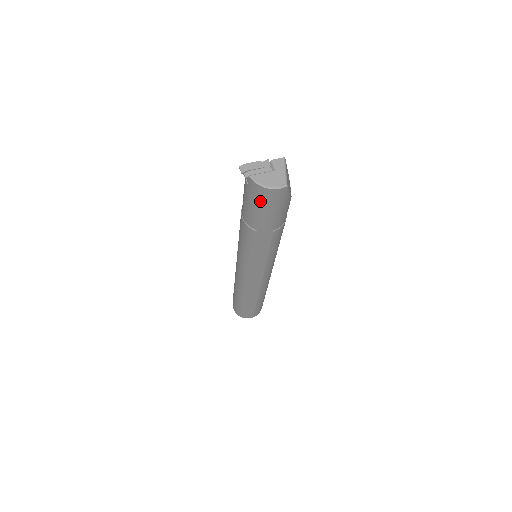
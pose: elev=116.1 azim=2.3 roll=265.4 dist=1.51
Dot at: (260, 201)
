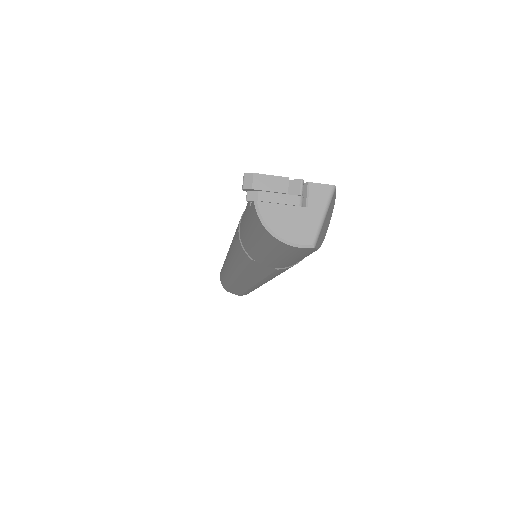
Dot at: (262, 241)
